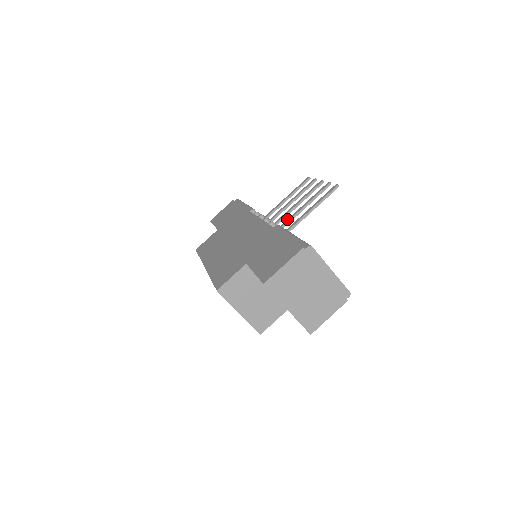
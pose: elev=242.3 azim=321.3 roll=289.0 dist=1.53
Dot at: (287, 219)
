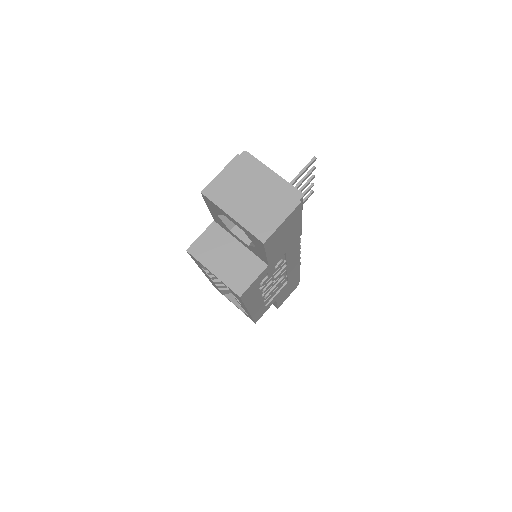
Dot at: occluded
